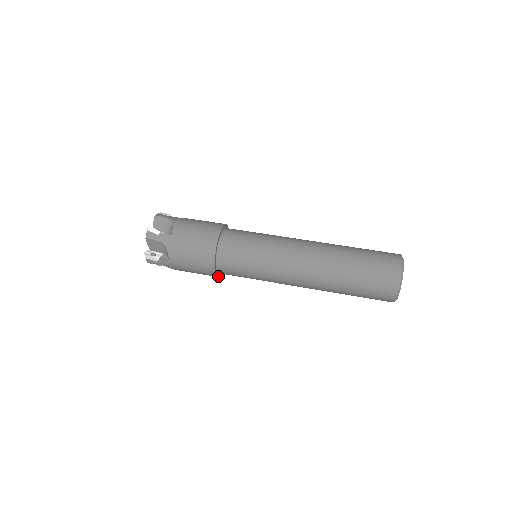
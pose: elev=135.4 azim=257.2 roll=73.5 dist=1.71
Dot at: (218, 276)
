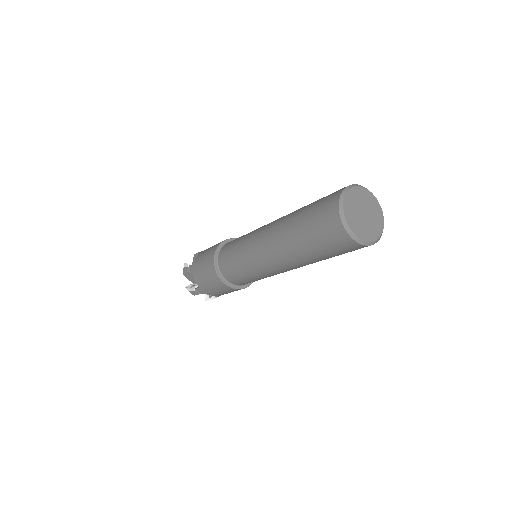
Dot at: (238, 288)
